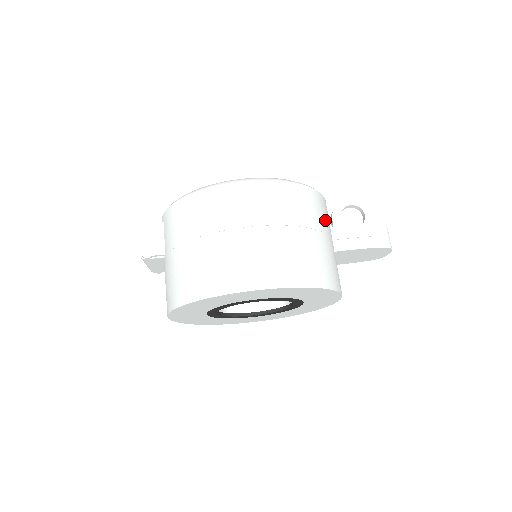
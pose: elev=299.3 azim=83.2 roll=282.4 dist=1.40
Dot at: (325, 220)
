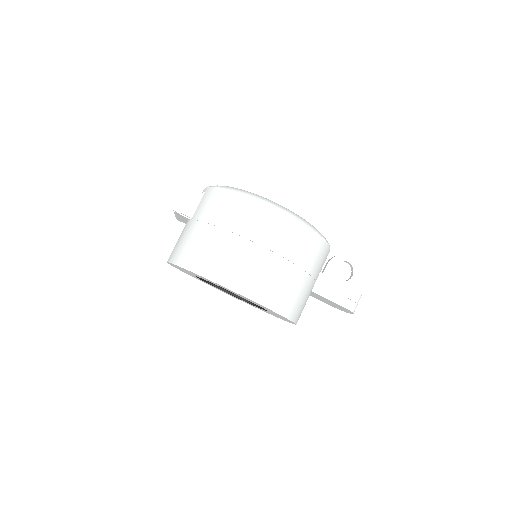
Dot at: (319, 266)
